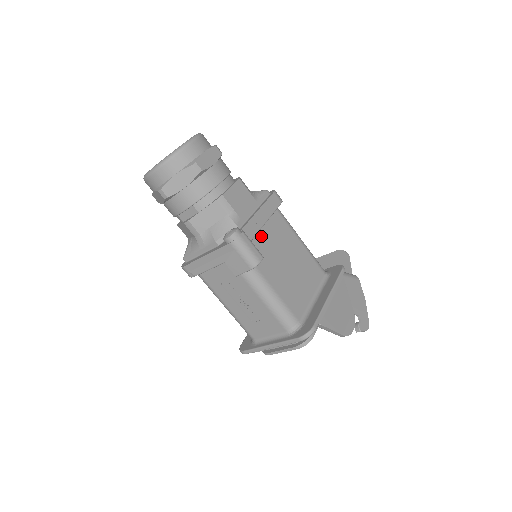
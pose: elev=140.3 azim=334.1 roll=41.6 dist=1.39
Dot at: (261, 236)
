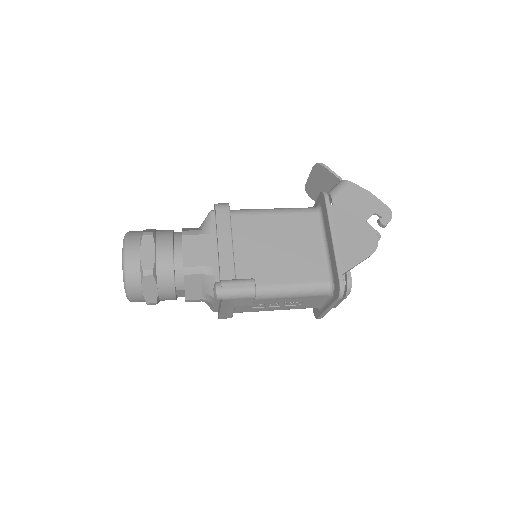
Dot at: (240, 255)
